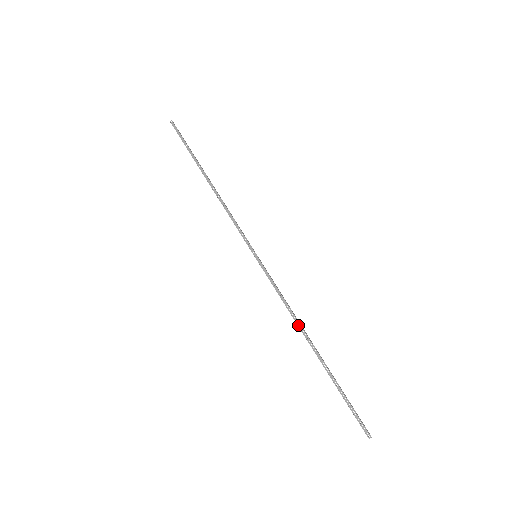
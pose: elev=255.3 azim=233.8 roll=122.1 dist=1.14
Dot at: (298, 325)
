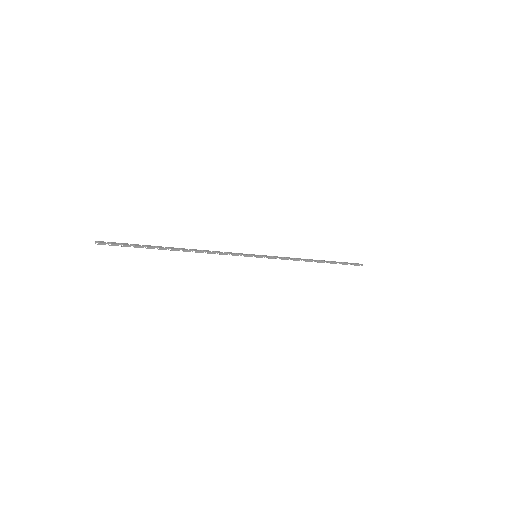
Dot at: (305, 261)
